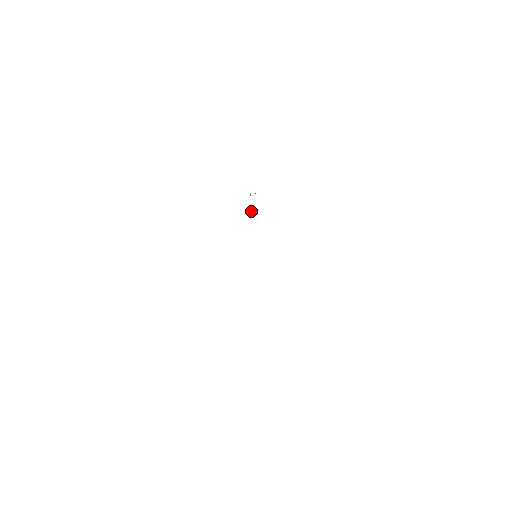
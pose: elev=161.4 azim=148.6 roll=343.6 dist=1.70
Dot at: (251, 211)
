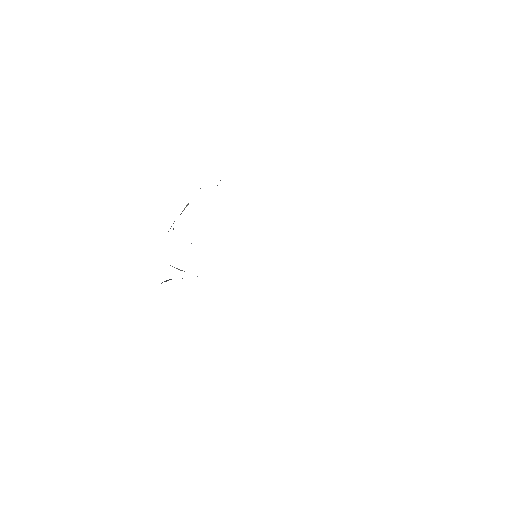
Dot at: occluded
